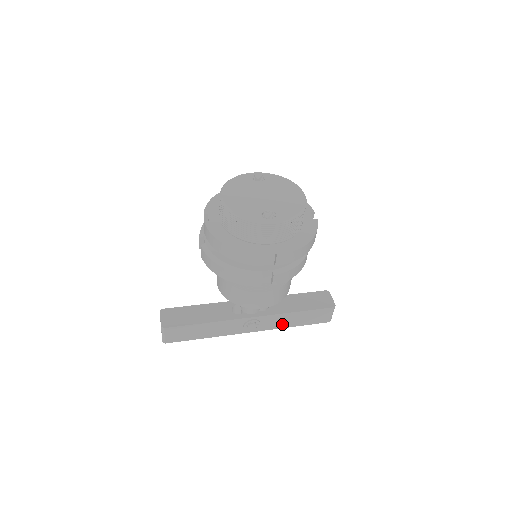
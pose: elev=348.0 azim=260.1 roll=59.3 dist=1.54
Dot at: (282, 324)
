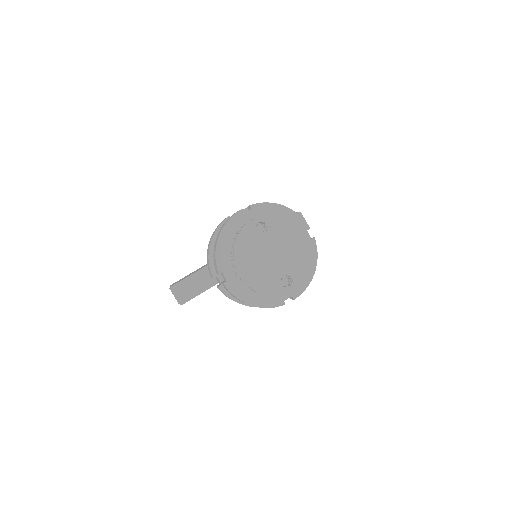
Dot at: occluded
